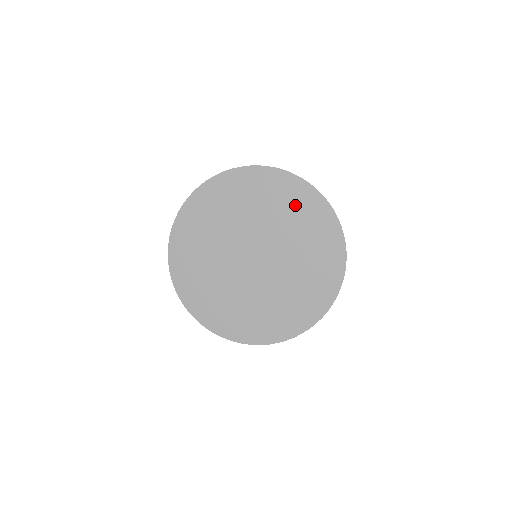
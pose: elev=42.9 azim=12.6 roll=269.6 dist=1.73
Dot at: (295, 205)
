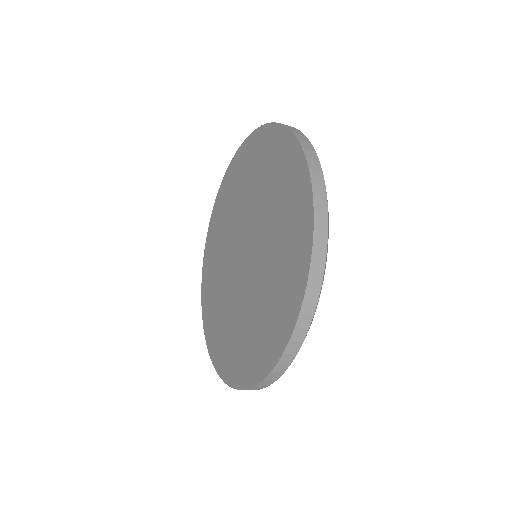
Dot at: (276, 168)
